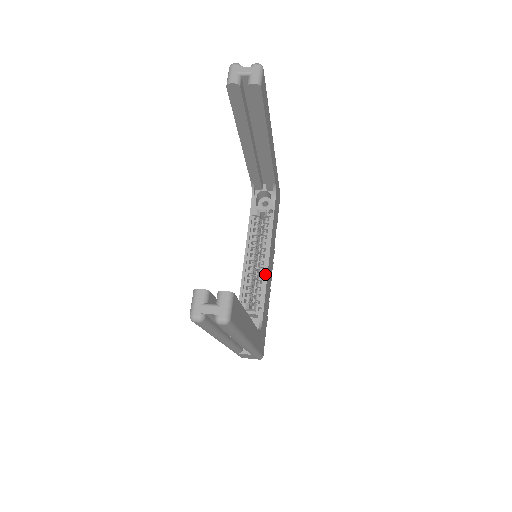
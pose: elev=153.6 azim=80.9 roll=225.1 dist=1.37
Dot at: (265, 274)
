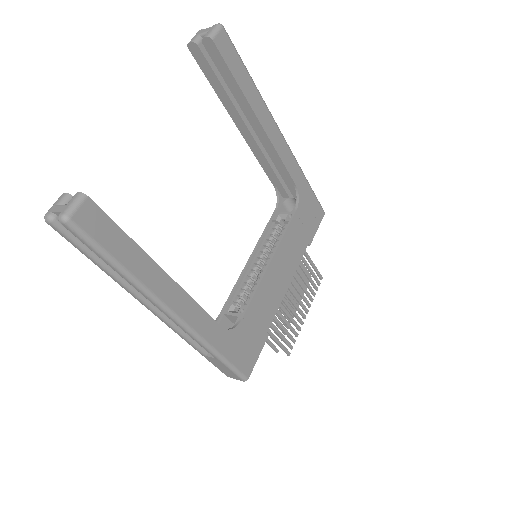
Dot at: (261, 276)
